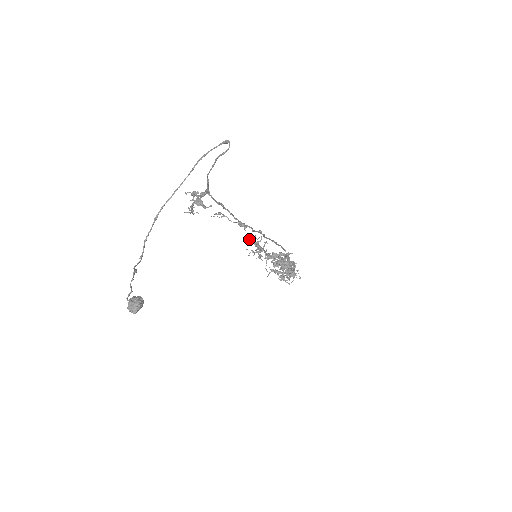
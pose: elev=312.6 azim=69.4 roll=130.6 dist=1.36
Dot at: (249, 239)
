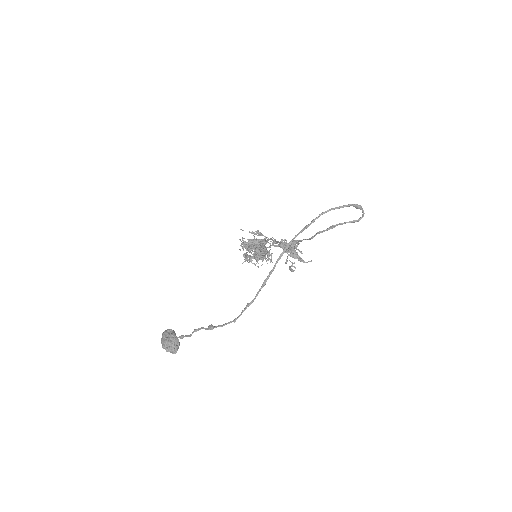
Dot at: (252, 240)
